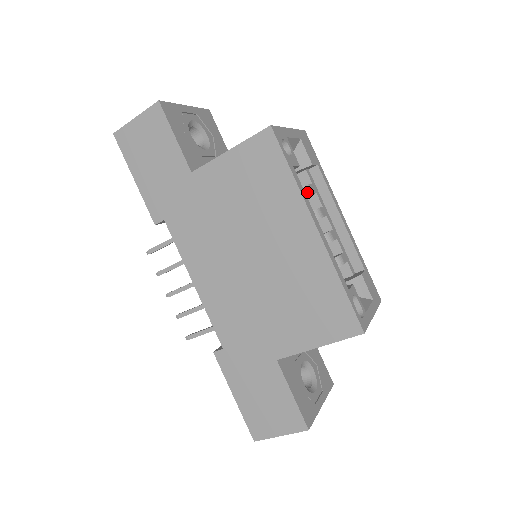
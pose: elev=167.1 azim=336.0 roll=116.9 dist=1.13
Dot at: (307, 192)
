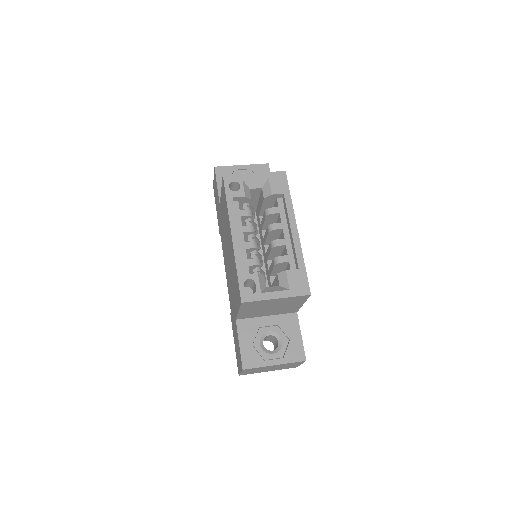
Dot at: (268, 213)
